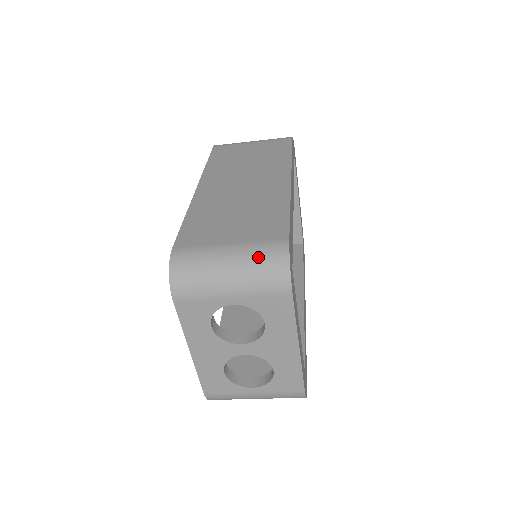
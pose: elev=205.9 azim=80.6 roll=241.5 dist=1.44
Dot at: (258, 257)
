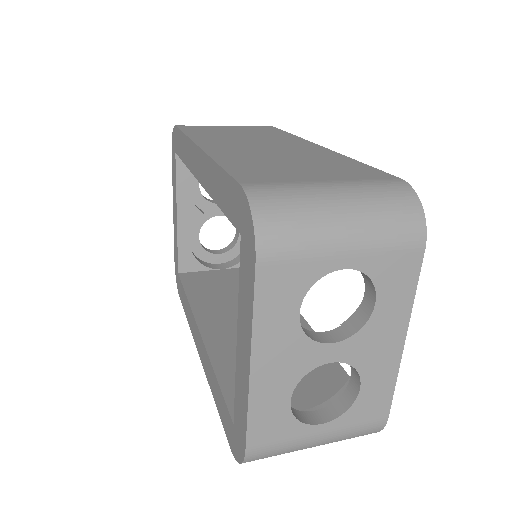
Dot at: (378, 195)
